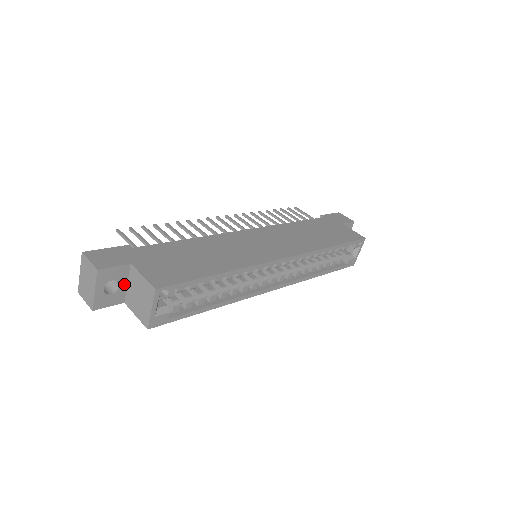
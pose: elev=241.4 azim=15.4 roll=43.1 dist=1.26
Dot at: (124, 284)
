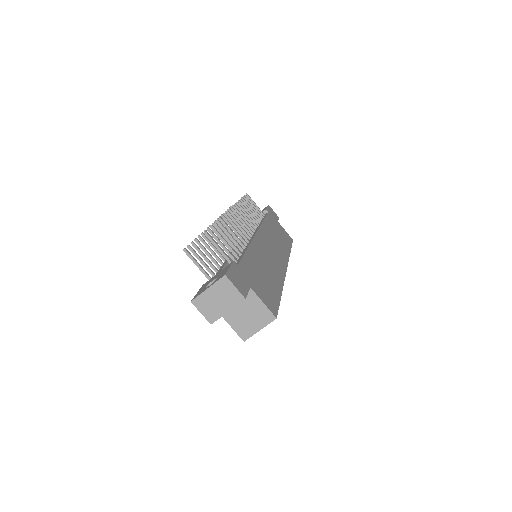
Dot at: occluded
